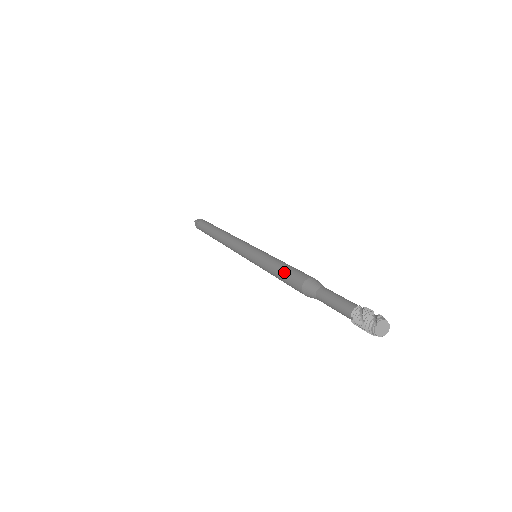
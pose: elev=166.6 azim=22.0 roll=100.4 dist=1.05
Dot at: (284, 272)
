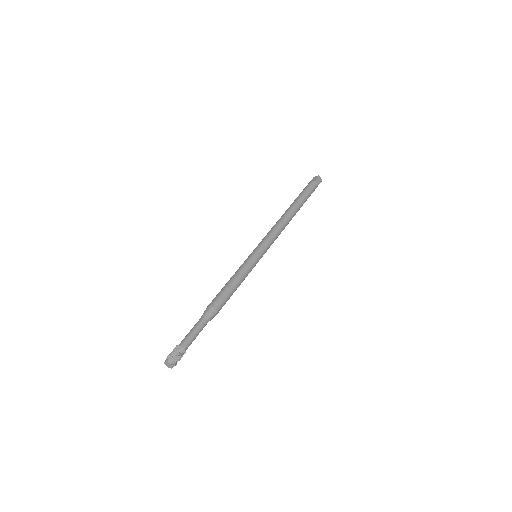
Dot at: (221, 290)
